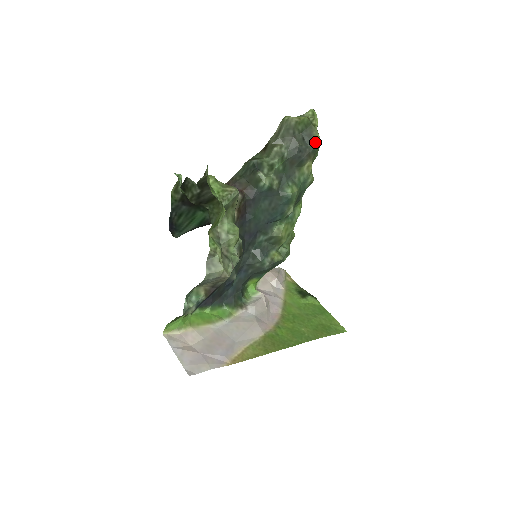
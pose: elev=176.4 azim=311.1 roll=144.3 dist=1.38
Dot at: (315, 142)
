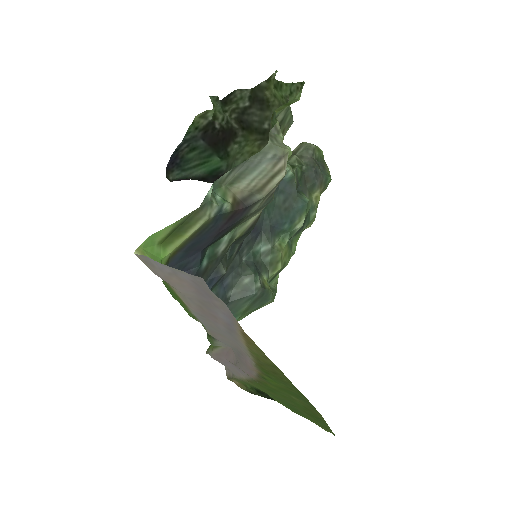
Dot at: (328, 174)
